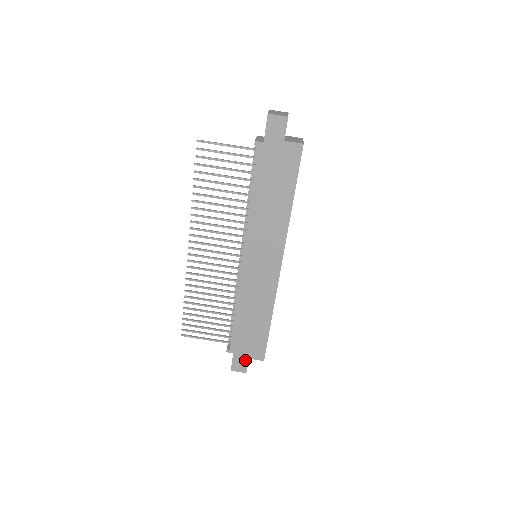
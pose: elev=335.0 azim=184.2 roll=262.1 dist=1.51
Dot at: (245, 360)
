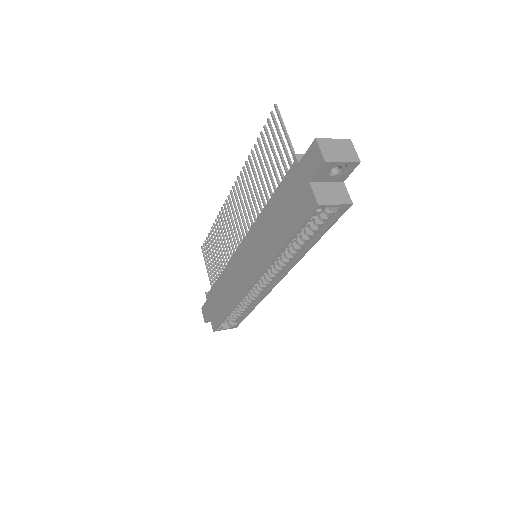
Dot at: (208, 314)
